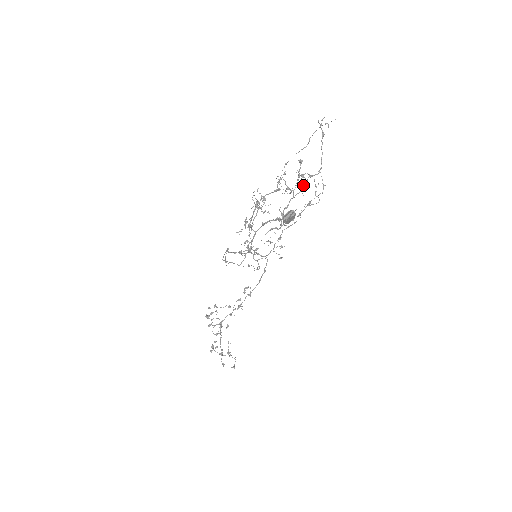
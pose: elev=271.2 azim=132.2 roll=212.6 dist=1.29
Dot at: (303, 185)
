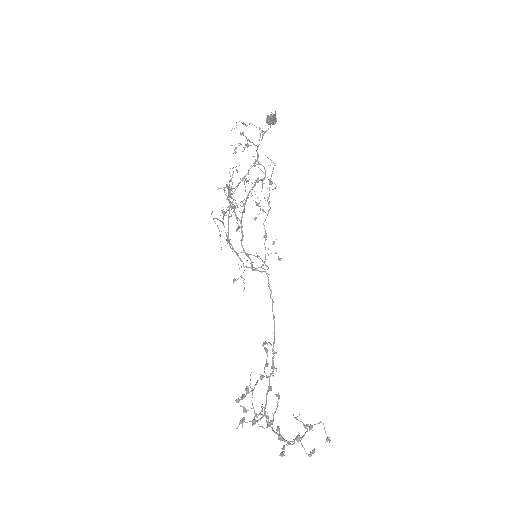
Dot at: occluded
